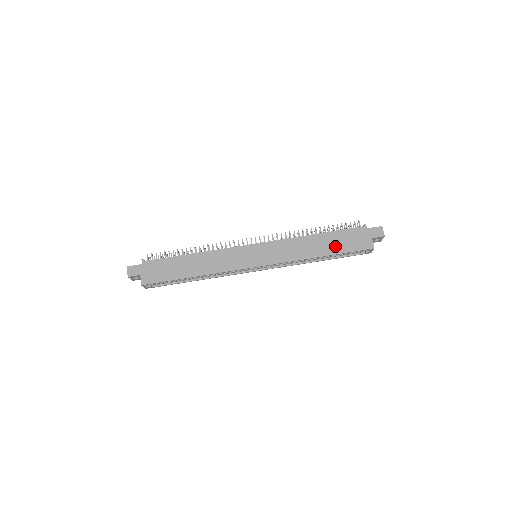
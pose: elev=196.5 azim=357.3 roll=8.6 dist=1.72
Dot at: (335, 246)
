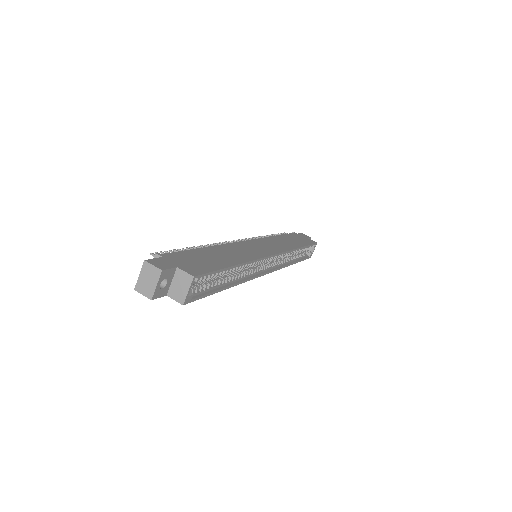
Dot at: (298, 242)
